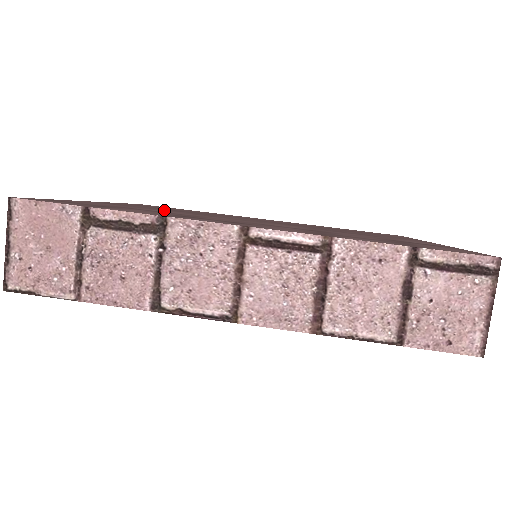
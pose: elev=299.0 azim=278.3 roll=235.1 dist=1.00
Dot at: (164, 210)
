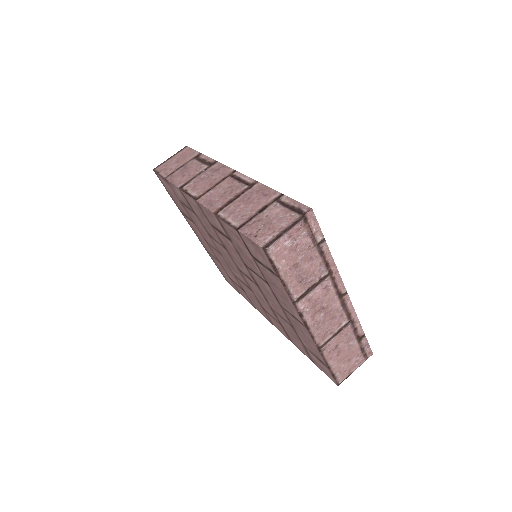
Dot at: occluded
